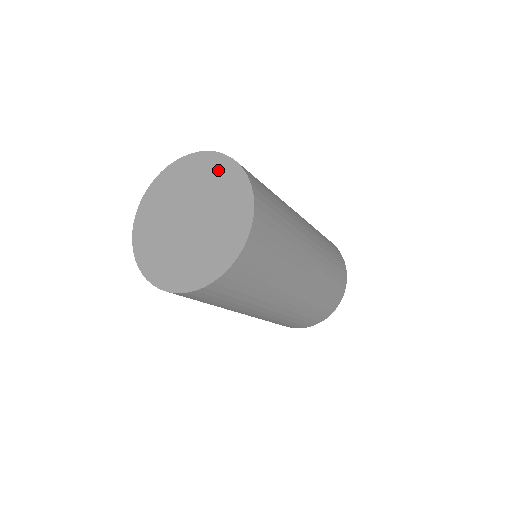
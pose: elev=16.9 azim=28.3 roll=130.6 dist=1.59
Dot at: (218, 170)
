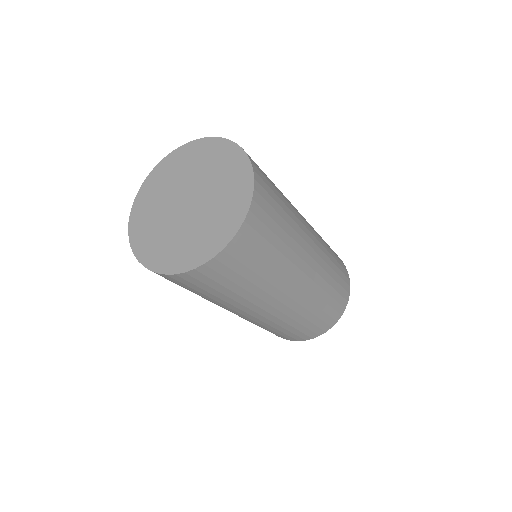
Dot at: (236, 173)
